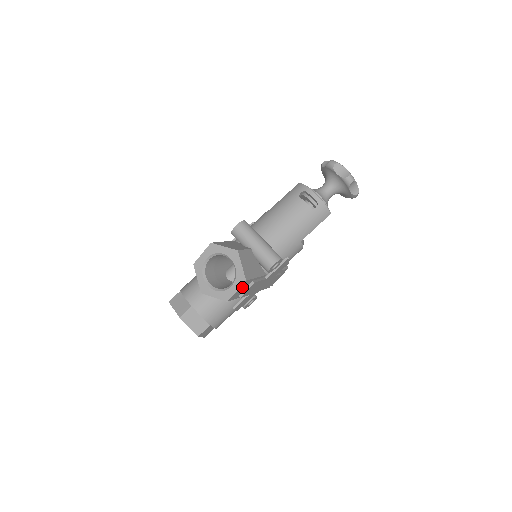
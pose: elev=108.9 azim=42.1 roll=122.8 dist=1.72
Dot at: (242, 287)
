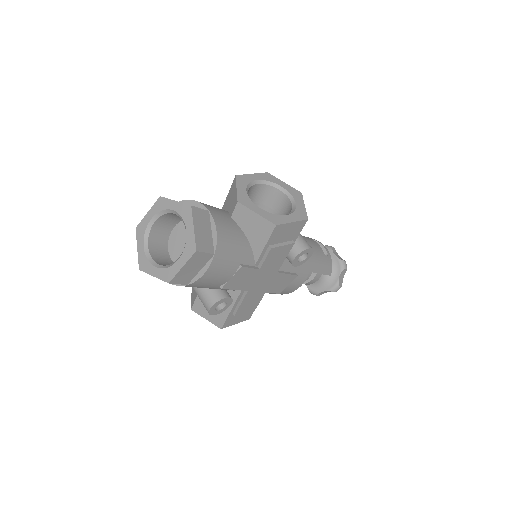
Dot at: (292, 228)
